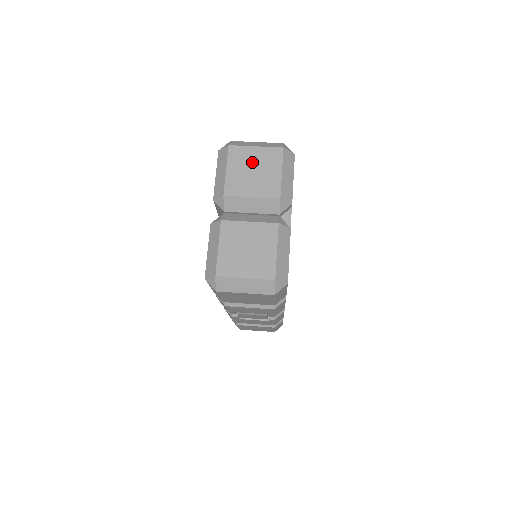
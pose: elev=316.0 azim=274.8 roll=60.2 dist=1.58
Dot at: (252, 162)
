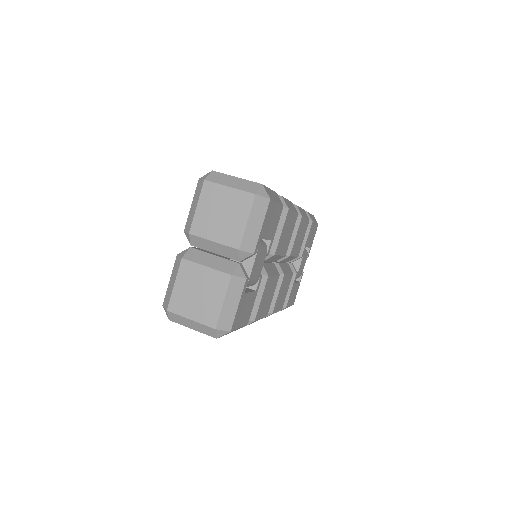
Dot at: (222, 204)
